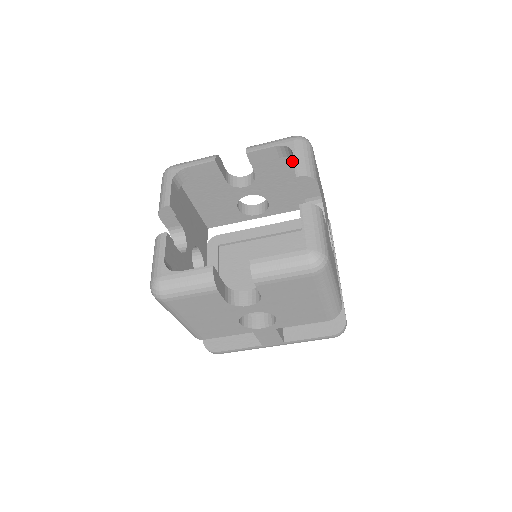
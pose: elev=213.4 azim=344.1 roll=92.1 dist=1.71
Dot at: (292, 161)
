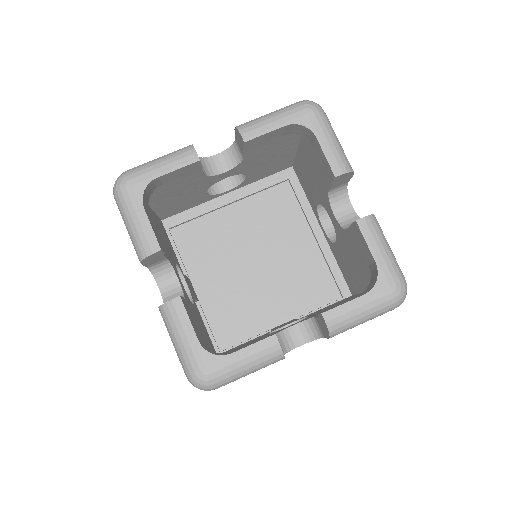
Dot at: occluded
